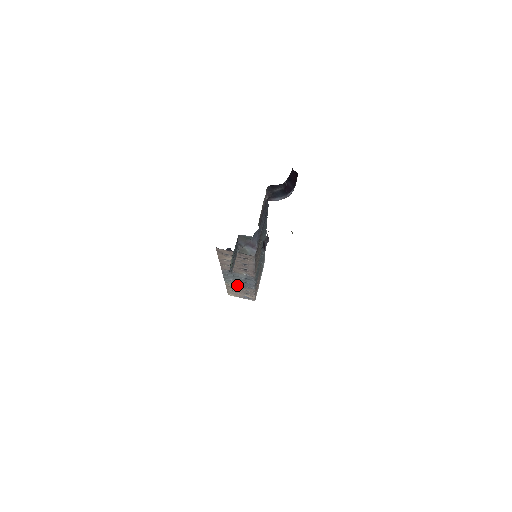
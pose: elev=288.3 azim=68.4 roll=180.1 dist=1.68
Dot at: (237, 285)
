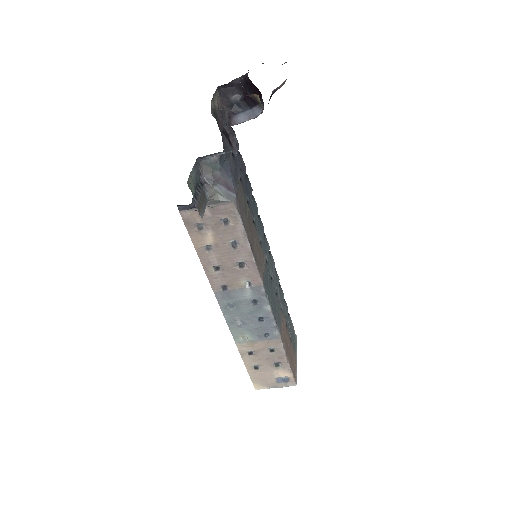
Dot at: (253, 339)
